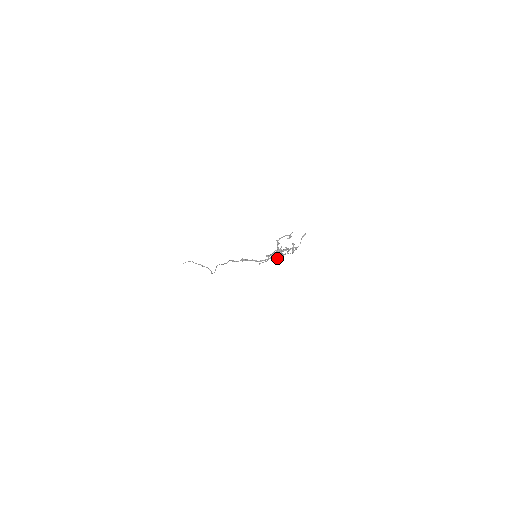
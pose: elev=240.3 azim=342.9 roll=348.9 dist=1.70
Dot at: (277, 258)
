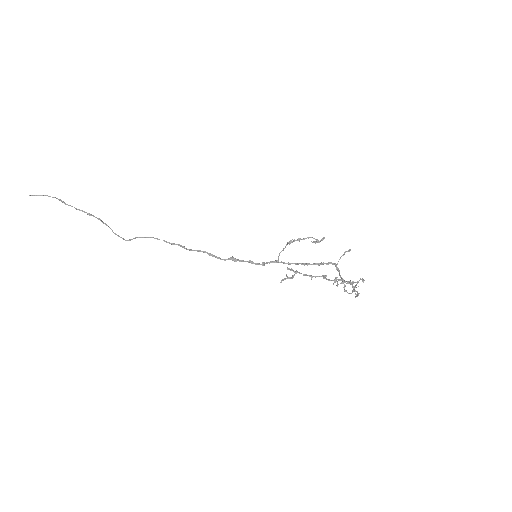
Dot at: (287, 263)
